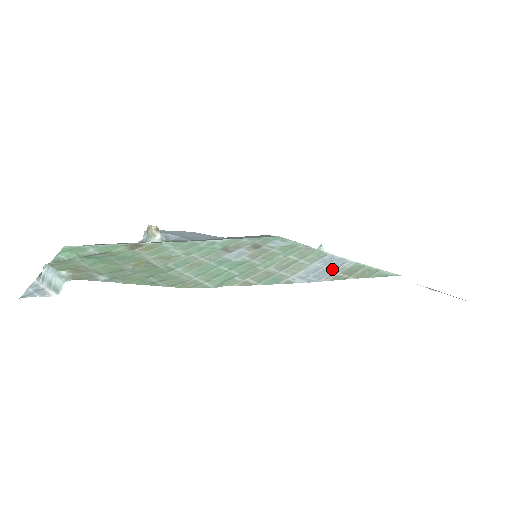
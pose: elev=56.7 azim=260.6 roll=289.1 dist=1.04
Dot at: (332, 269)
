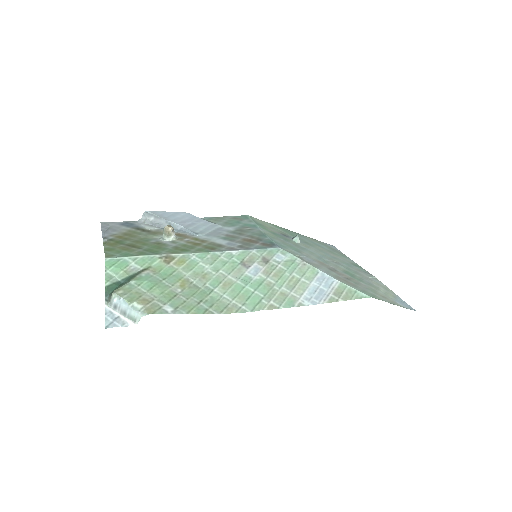
Dot at: (326, 289)
